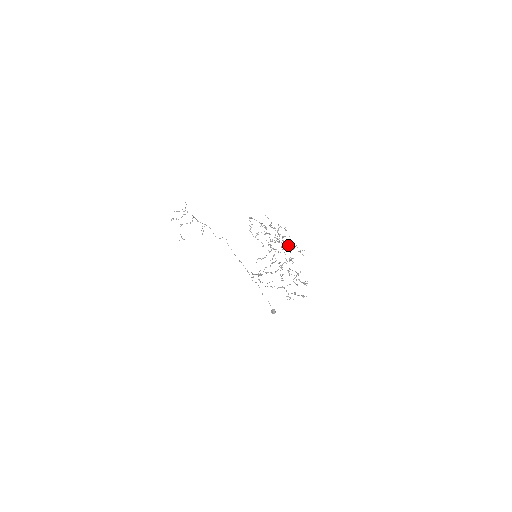
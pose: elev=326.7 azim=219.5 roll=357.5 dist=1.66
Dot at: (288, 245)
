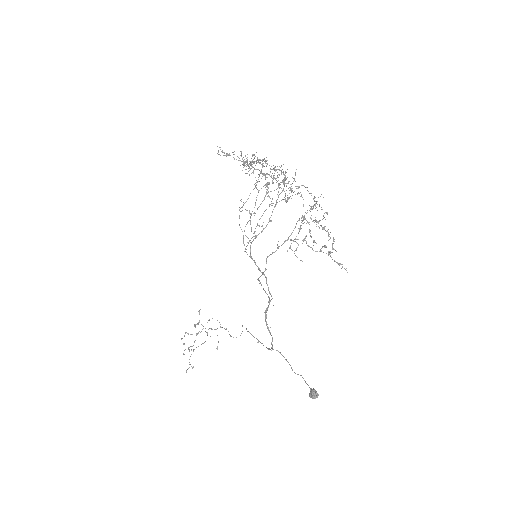
Dot at: occluded
